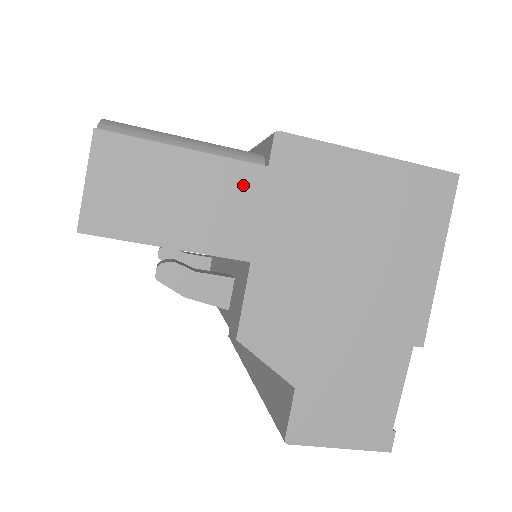
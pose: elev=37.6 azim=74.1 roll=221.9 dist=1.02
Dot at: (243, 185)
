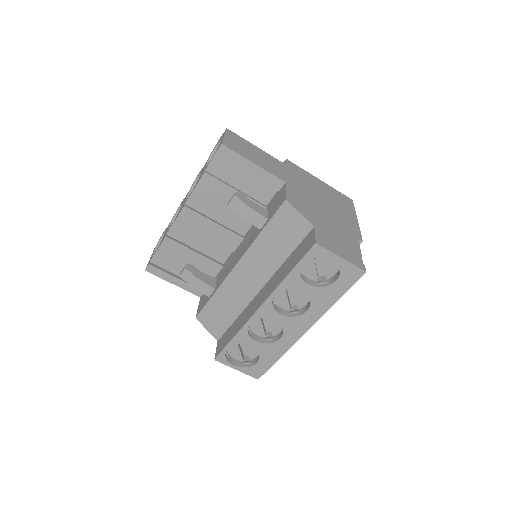
Dot at: (278, 164)
